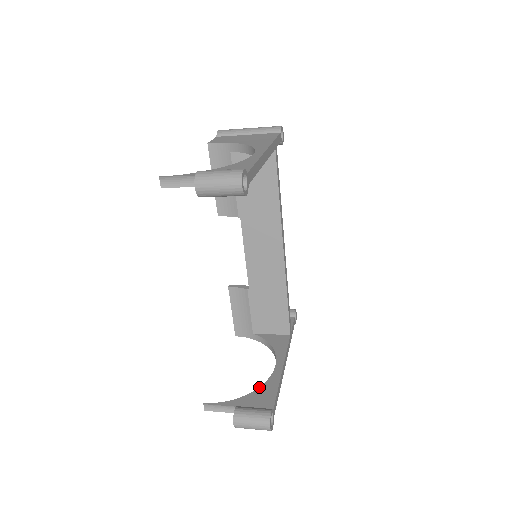
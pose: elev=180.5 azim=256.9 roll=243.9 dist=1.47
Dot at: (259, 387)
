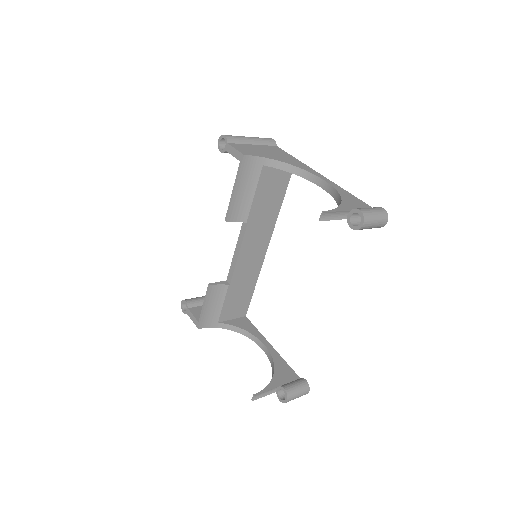
Dot at: (274, 366)
